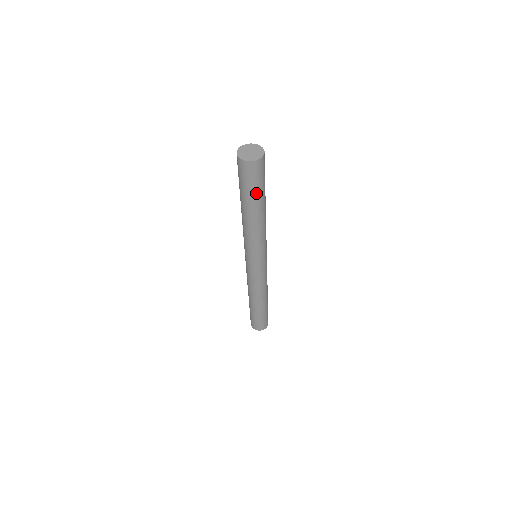
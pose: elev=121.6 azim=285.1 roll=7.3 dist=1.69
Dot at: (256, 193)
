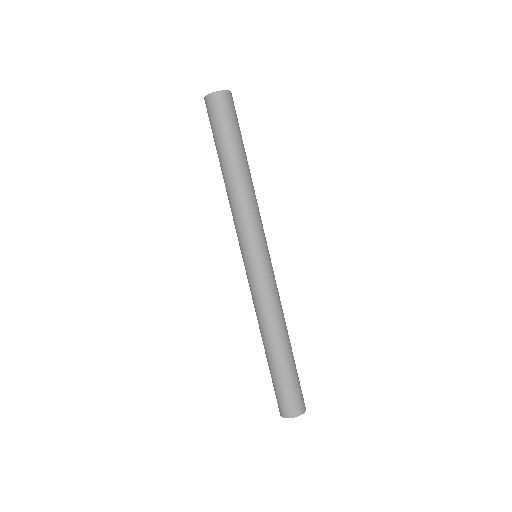
Dot at: (235, 134)
